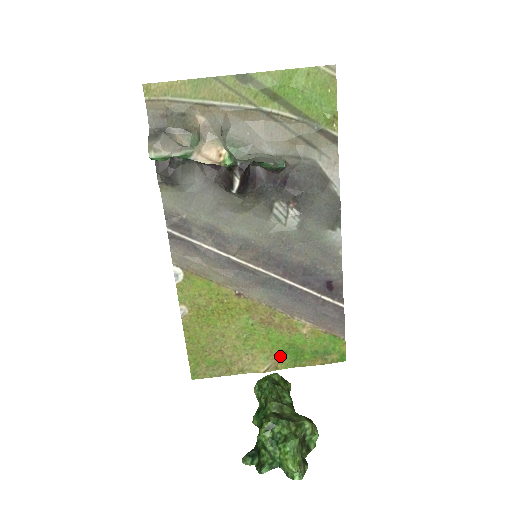
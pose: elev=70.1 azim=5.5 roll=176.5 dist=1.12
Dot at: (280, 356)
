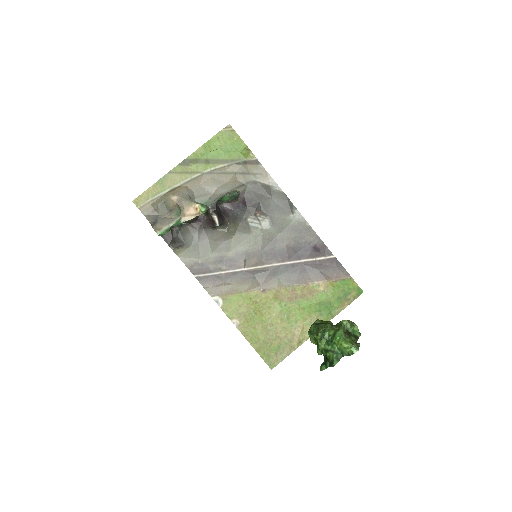
Dot at: (318, 316)
